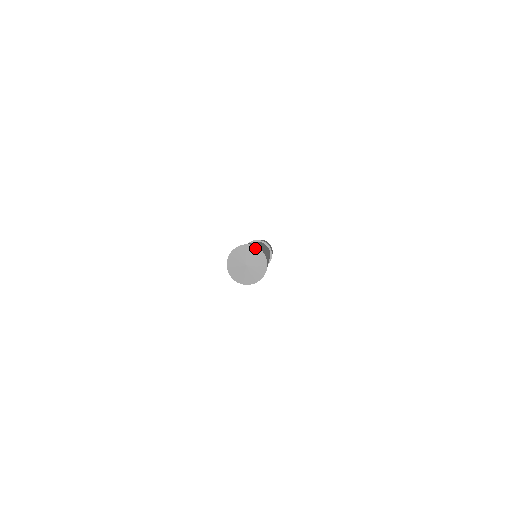
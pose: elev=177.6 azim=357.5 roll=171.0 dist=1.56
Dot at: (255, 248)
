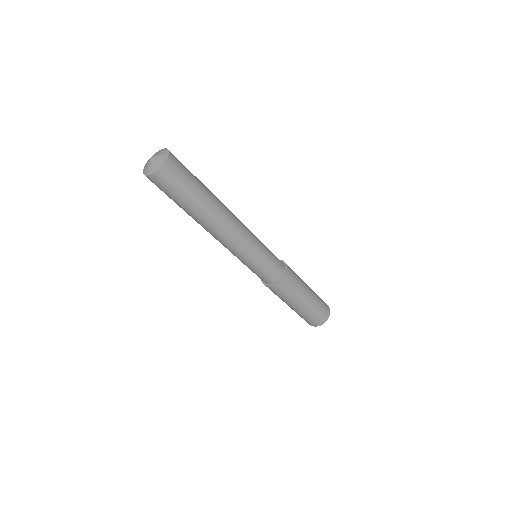
Dot at: (162, 150)
